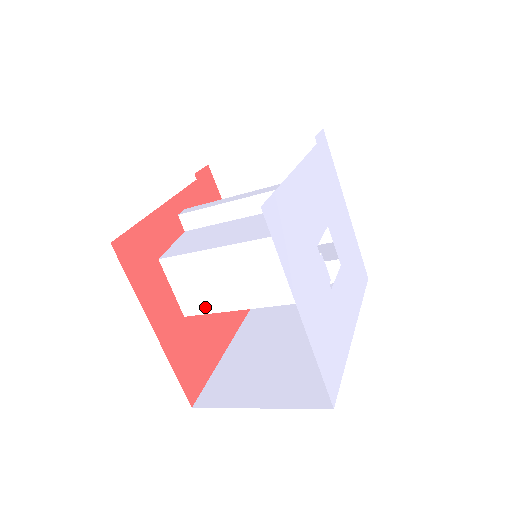
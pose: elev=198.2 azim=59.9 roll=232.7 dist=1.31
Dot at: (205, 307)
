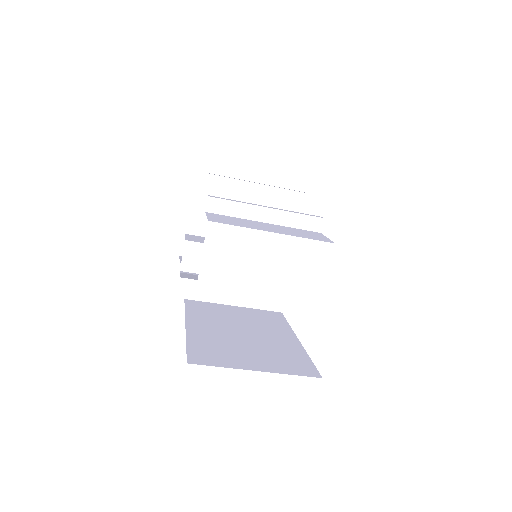
Dot at: (225, 277)
